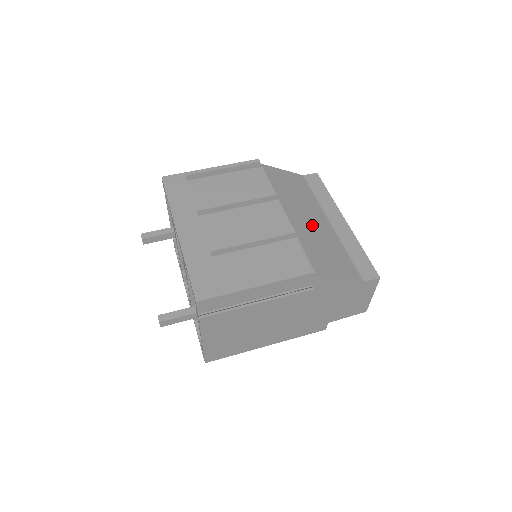
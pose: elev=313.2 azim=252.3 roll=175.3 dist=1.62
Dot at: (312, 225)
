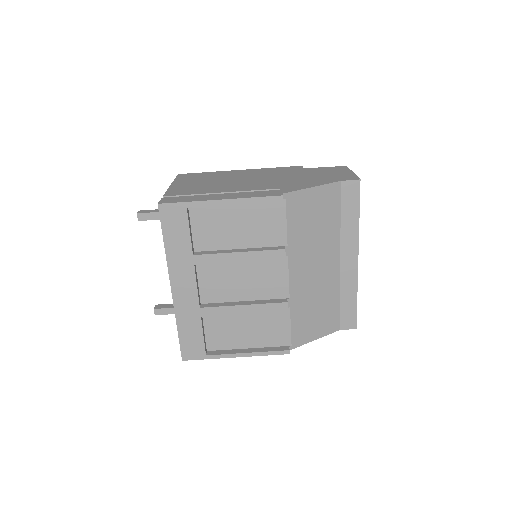
Dot at: (315, 278)
